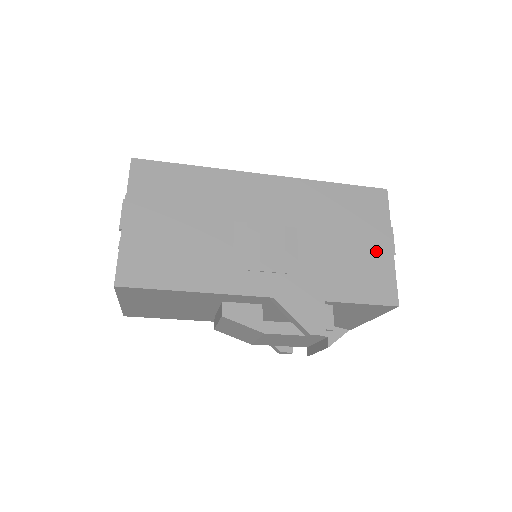
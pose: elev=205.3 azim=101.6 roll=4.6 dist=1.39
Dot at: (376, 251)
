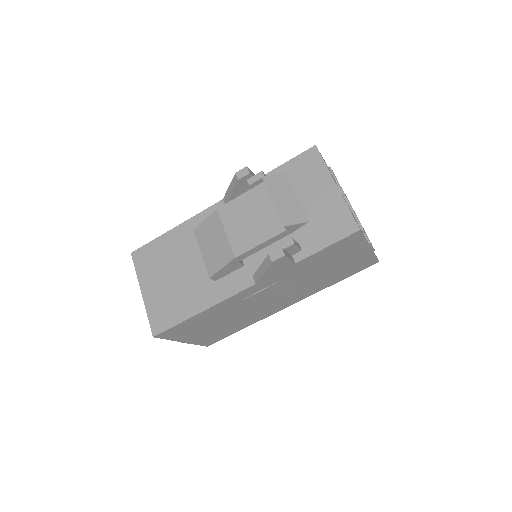
Dot at: occluded
